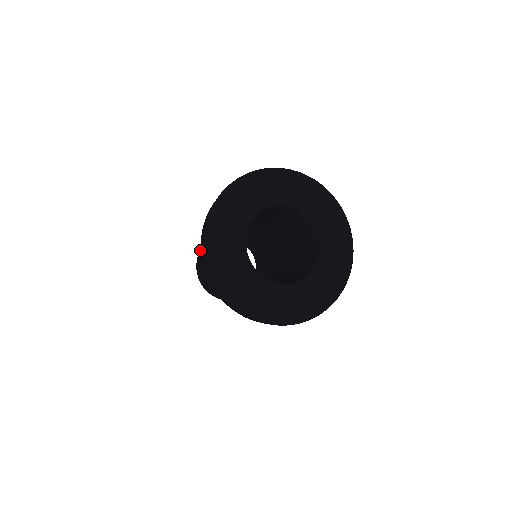
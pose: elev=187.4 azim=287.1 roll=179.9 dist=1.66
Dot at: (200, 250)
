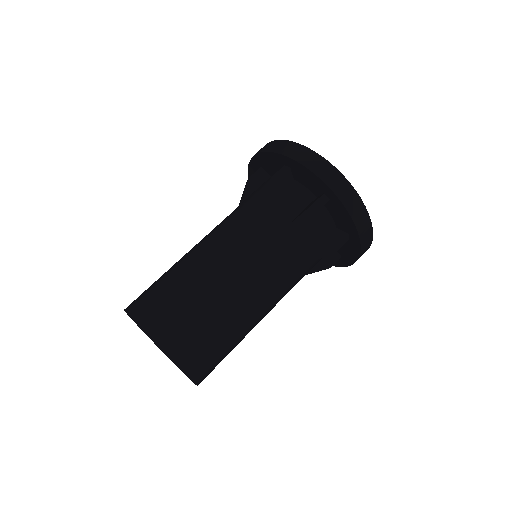
Dot at: (128, 308)
